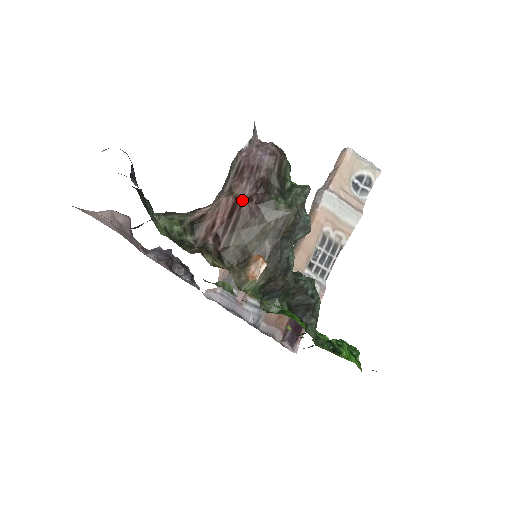
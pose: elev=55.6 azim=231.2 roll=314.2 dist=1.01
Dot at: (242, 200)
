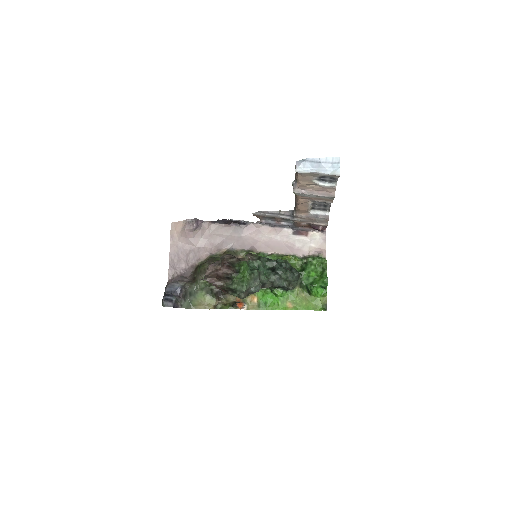
Dot at: occluded
